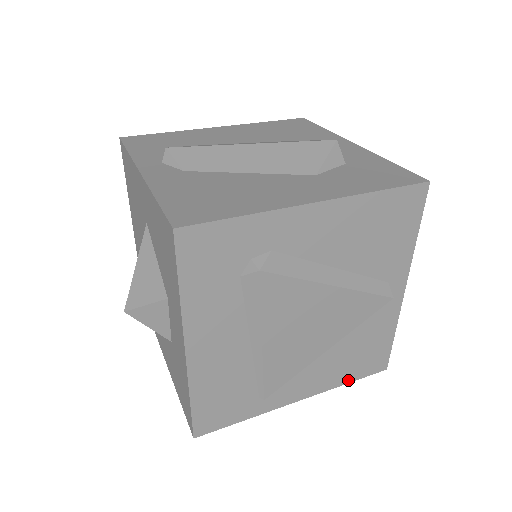
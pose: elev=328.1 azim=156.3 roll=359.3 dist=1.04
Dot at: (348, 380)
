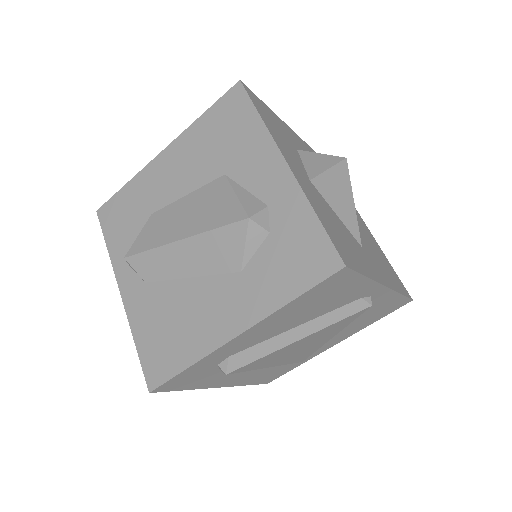
Dot at: (374, 321)
